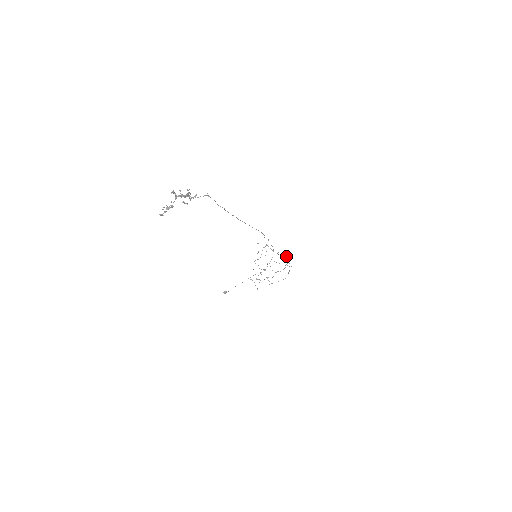
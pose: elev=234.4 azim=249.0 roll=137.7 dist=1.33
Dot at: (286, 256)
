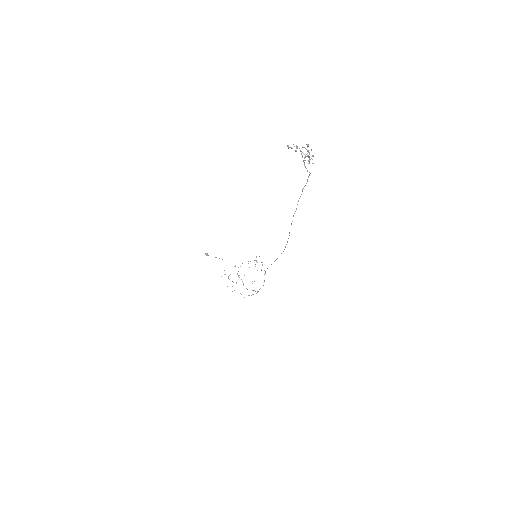
Dot at: occluded
